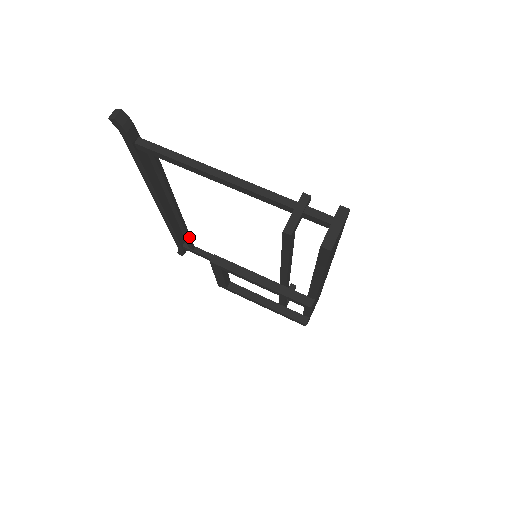
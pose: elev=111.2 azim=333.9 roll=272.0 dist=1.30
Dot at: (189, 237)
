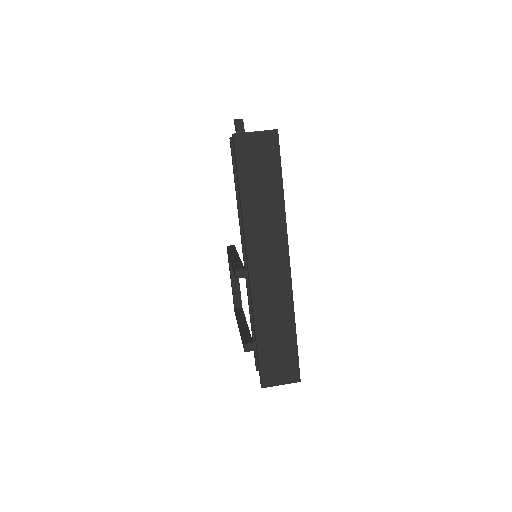
Dot at: occluded
